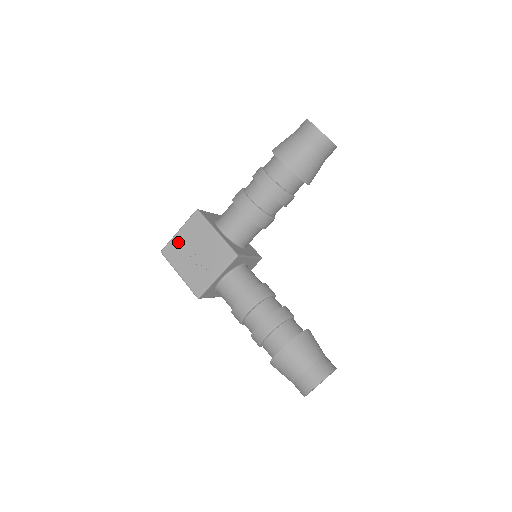
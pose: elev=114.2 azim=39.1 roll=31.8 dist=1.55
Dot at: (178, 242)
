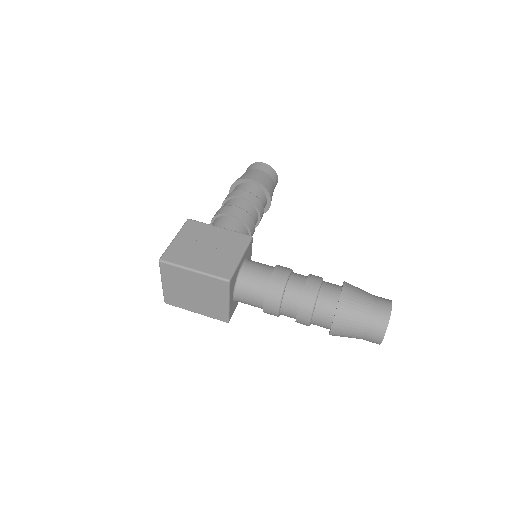
Dot at: (179, 245)
